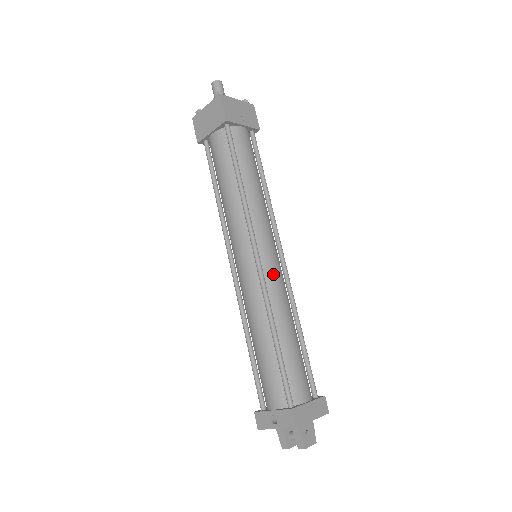
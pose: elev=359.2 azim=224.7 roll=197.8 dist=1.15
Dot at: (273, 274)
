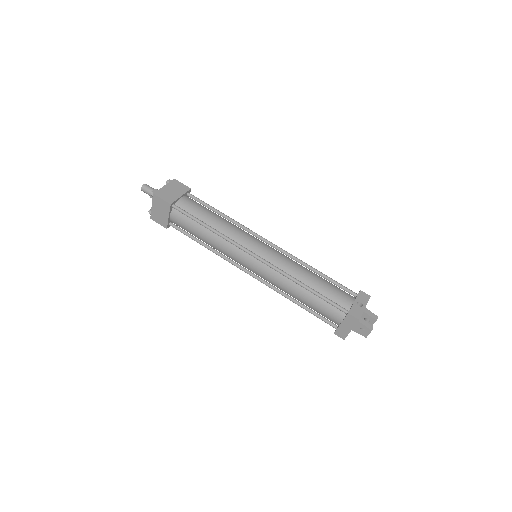
Dot at: occluded
